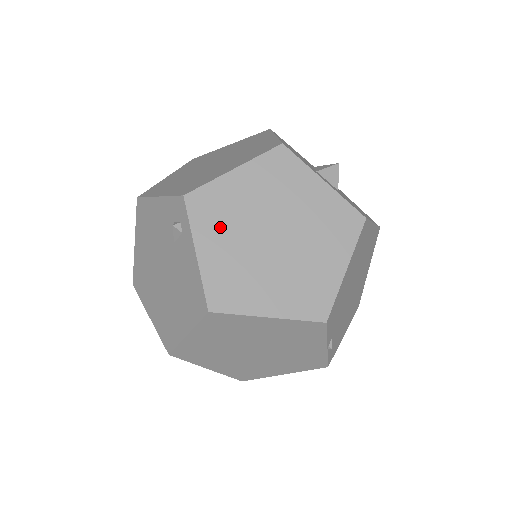
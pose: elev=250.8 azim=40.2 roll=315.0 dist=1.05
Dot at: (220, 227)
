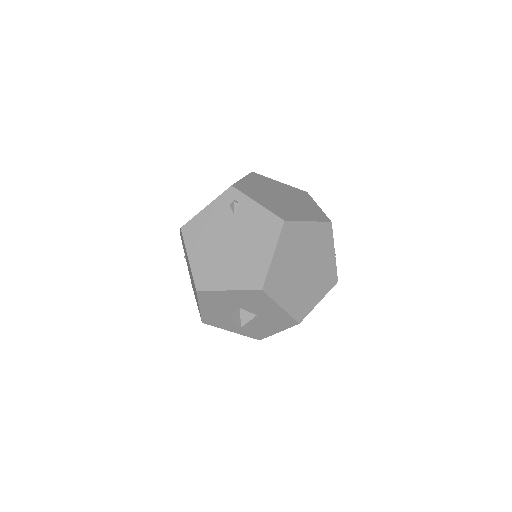
Dot at: (258, 195)
